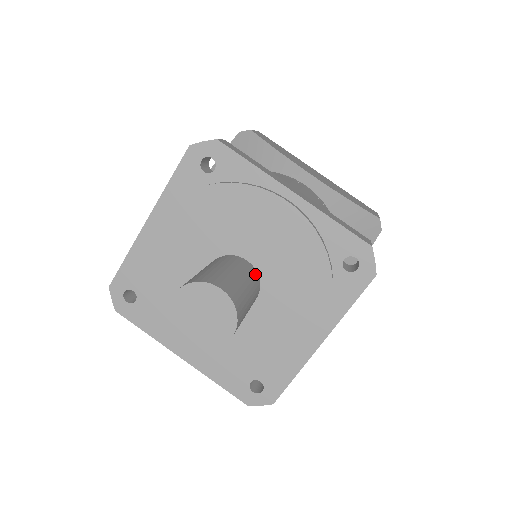
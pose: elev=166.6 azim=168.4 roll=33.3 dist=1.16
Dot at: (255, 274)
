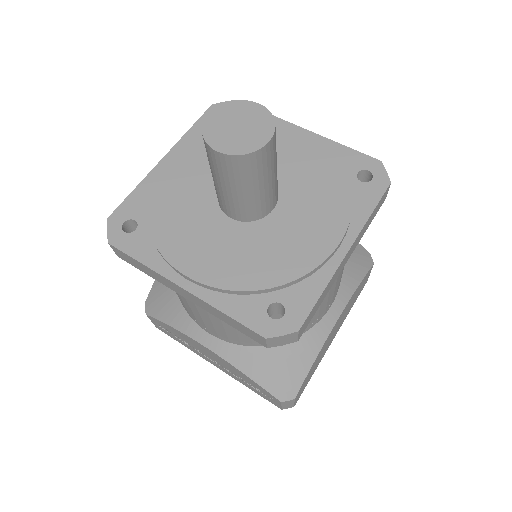
Dot at: occluded
